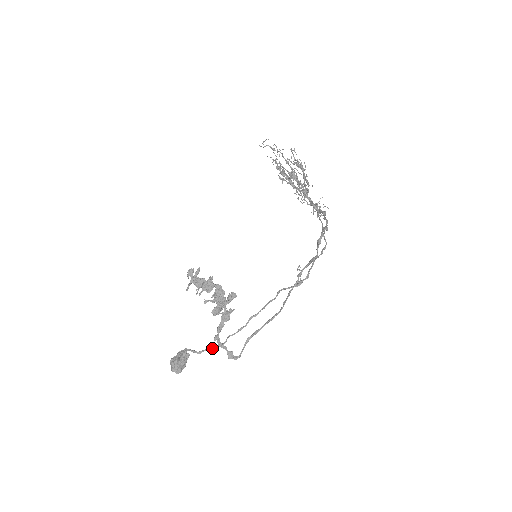
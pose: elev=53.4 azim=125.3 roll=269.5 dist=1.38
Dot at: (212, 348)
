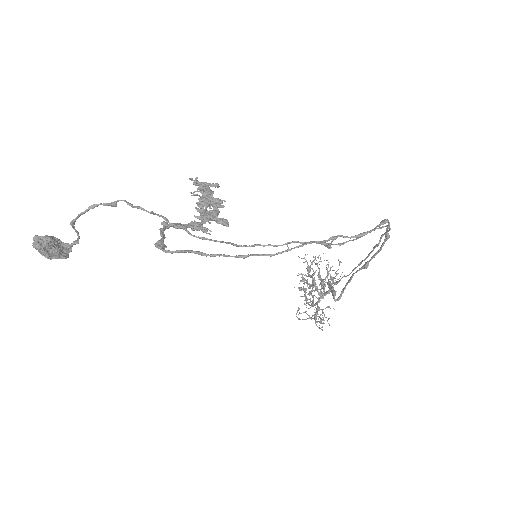
Dot at: (157, 215)
